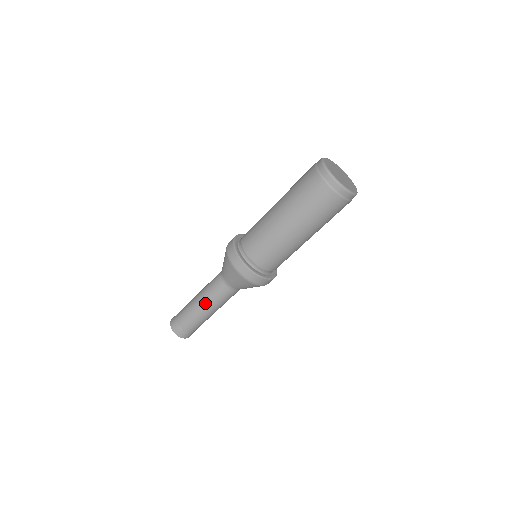
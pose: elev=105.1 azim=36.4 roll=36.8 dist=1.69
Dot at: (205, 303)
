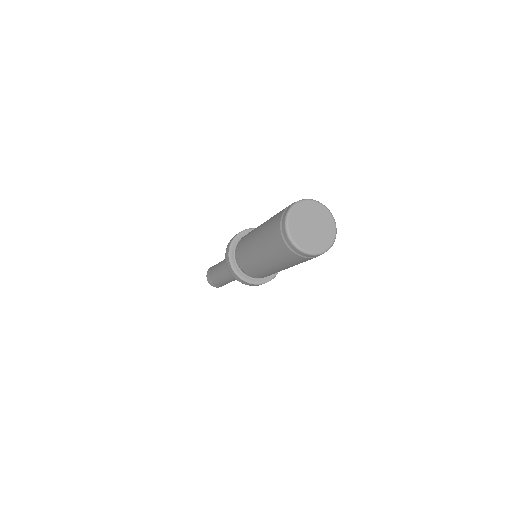
Dot at: (228, 280)
